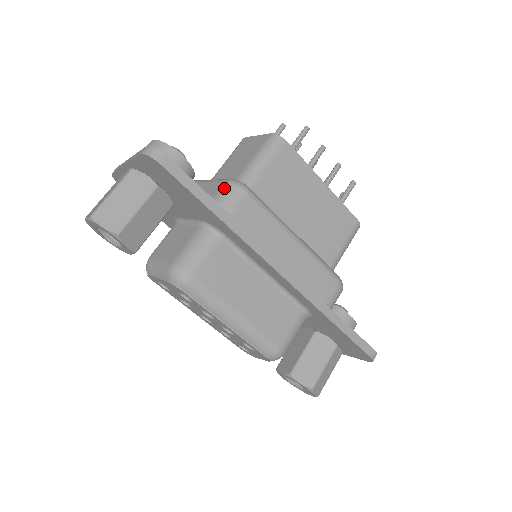
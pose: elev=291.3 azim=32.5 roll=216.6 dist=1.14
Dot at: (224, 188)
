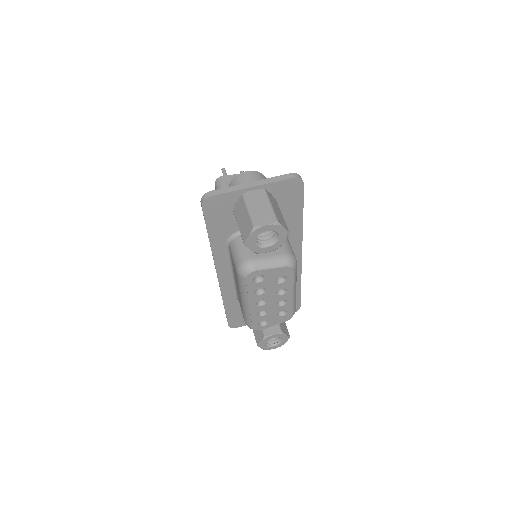
Dot at: occluded
